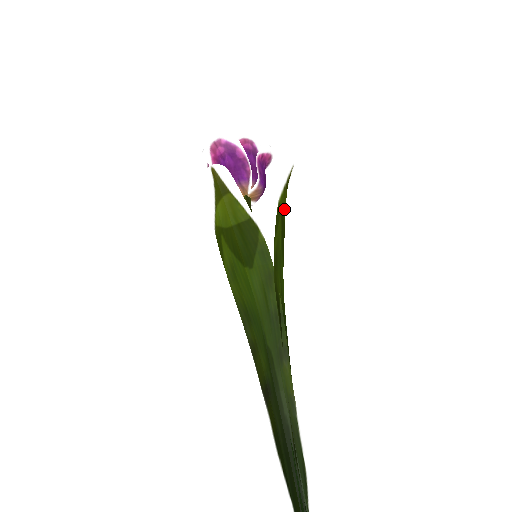
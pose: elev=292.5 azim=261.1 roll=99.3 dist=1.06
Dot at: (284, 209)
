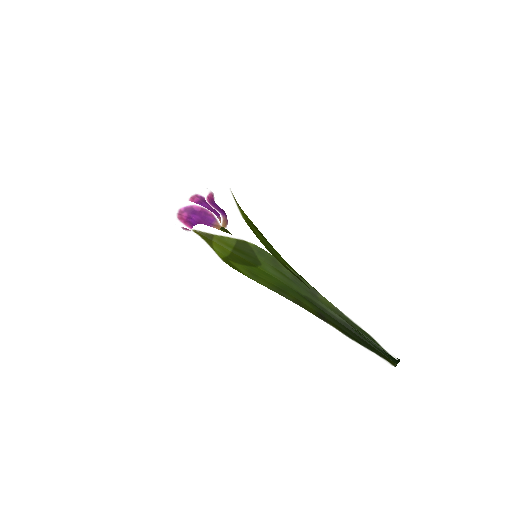
Dot at: (248, 219)
